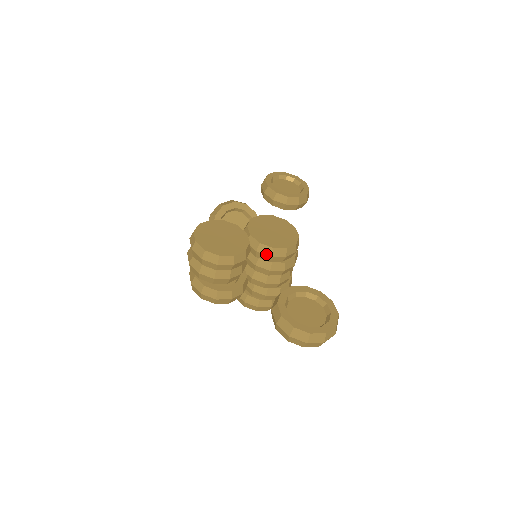
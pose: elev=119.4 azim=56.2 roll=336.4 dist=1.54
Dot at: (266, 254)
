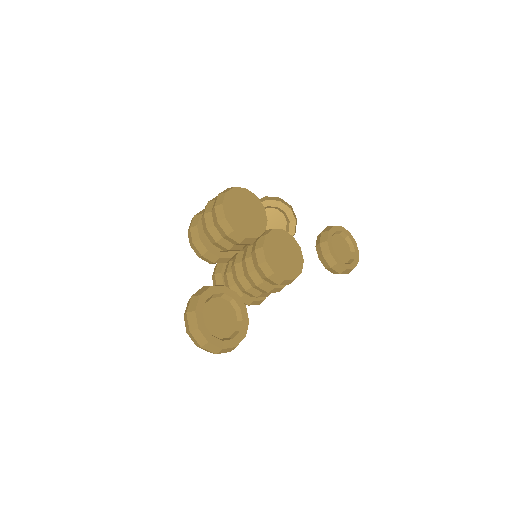
Dot at: (258, 259)
